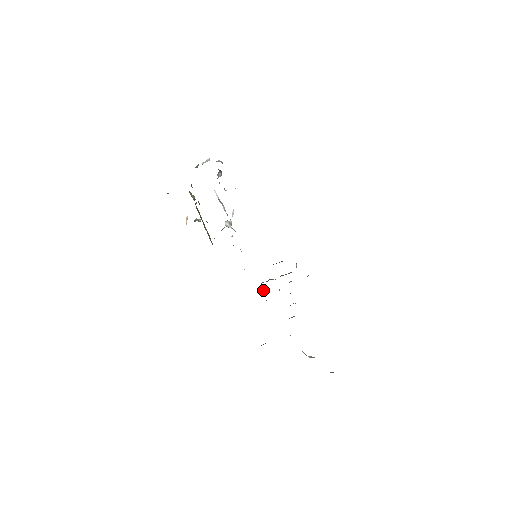
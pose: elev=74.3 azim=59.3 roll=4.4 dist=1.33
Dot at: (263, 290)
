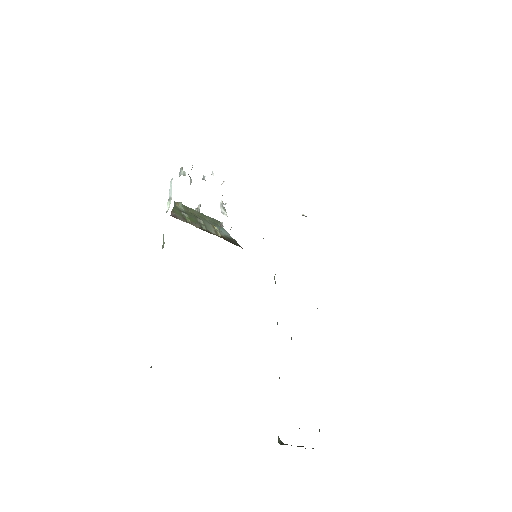
Dot at: occluded
